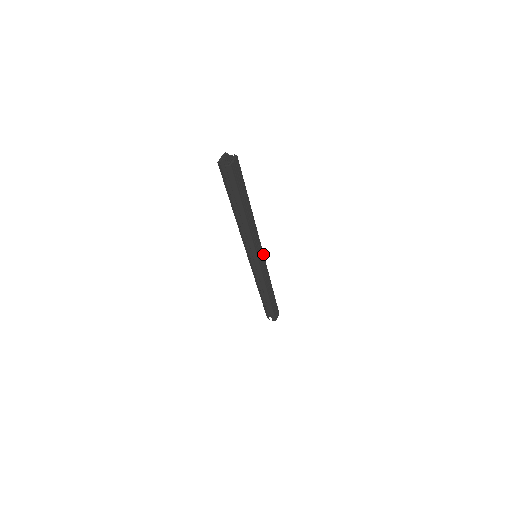
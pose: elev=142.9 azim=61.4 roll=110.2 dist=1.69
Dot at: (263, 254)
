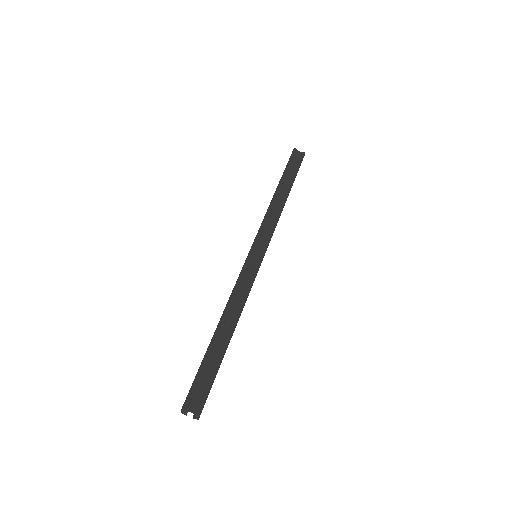
Dot at: (264, 254)
